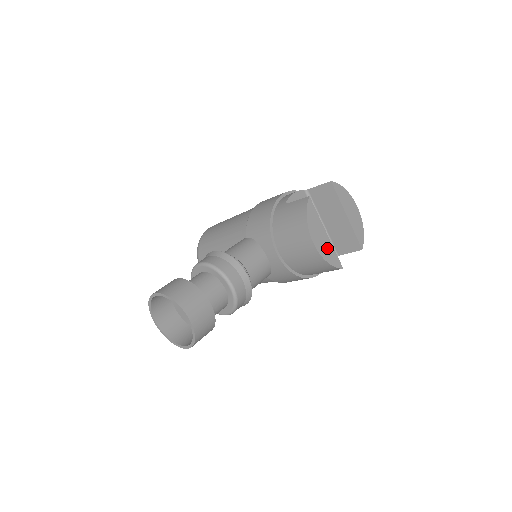
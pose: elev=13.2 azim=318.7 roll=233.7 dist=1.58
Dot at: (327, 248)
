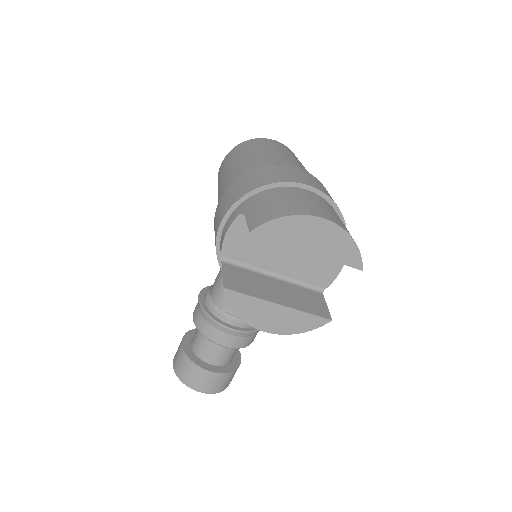
Dot at: (290, 320)
